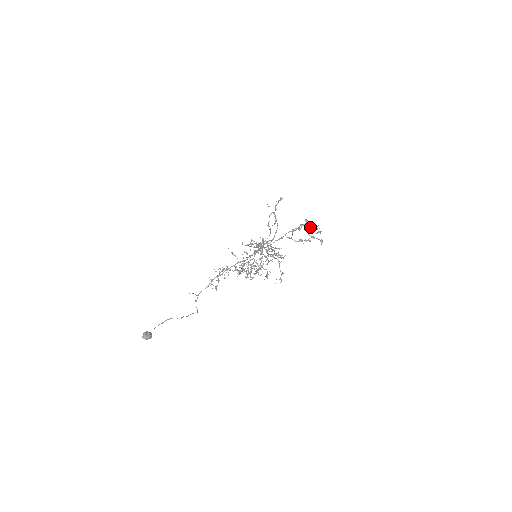
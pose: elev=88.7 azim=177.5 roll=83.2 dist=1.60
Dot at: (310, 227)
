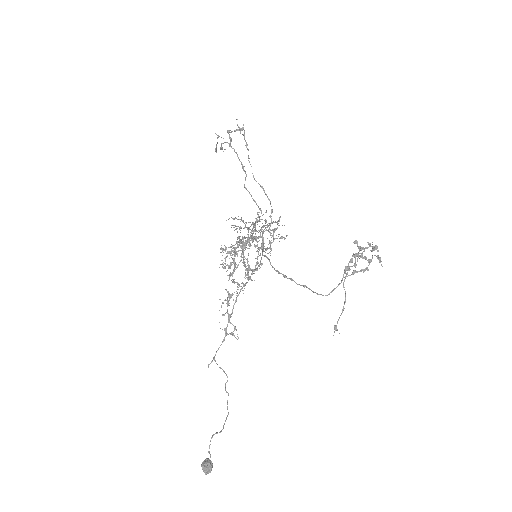
Dot at: occluded
